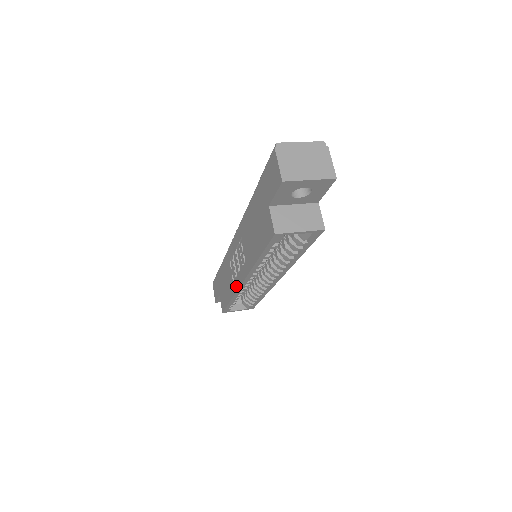
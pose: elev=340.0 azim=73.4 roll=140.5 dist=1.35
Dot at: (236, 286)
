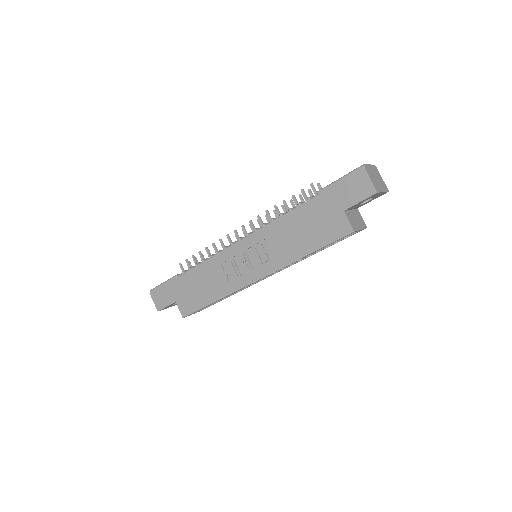
Dot at: (239, 285)
